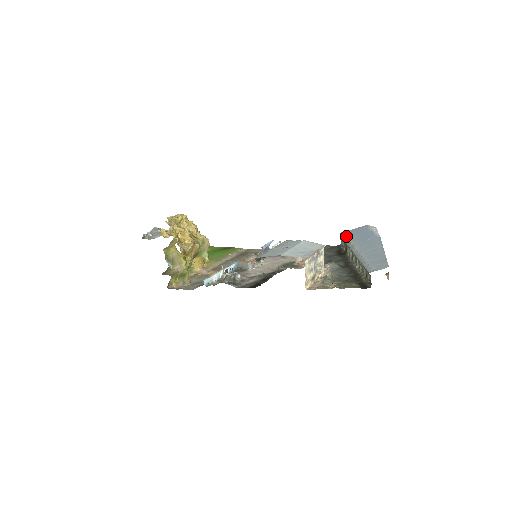
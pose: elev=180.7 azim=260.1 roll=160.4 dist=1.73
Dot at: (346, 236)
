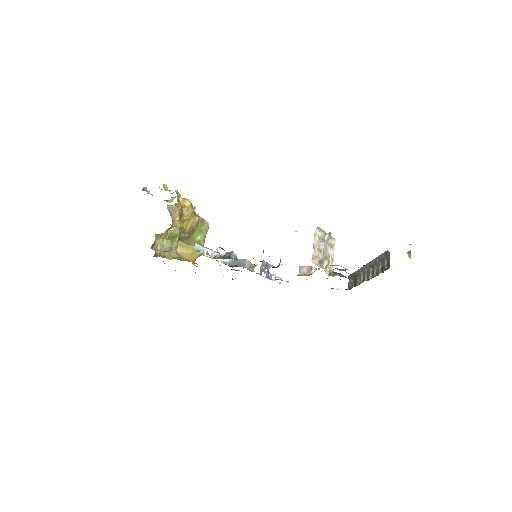
Dot at: occluded
